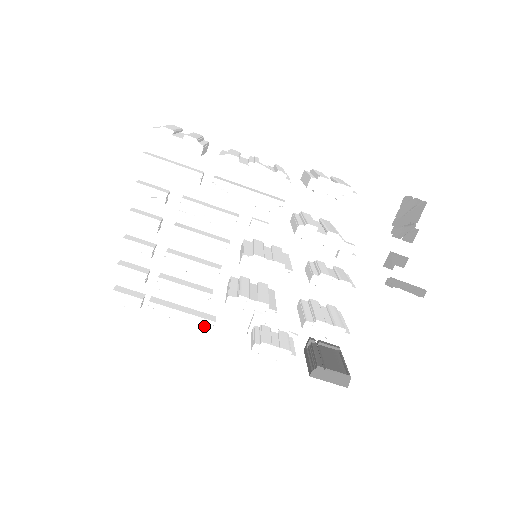
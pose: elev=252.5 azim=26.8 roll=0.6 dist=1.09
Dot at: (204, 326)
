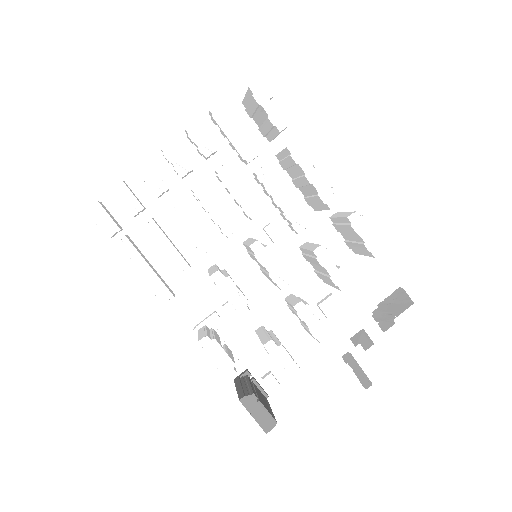
Dot at: (160, 294)
